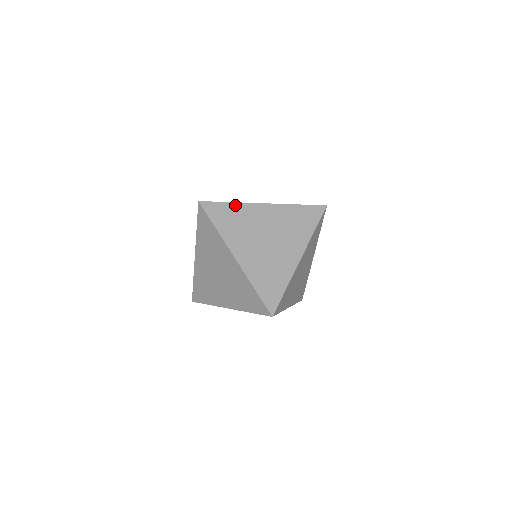
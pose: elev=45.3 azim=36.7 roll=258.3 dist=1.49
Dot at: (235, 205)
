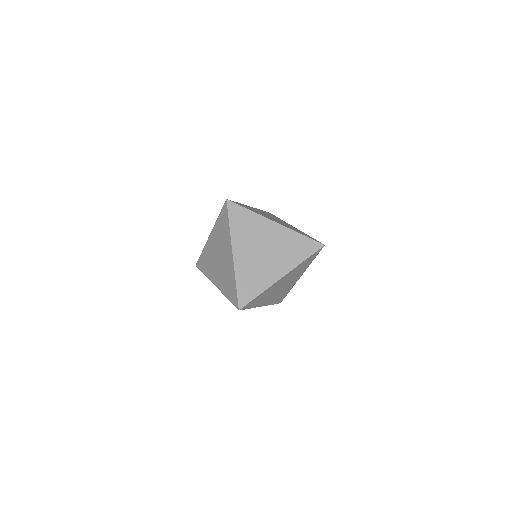
Dot at: (253, 214)
